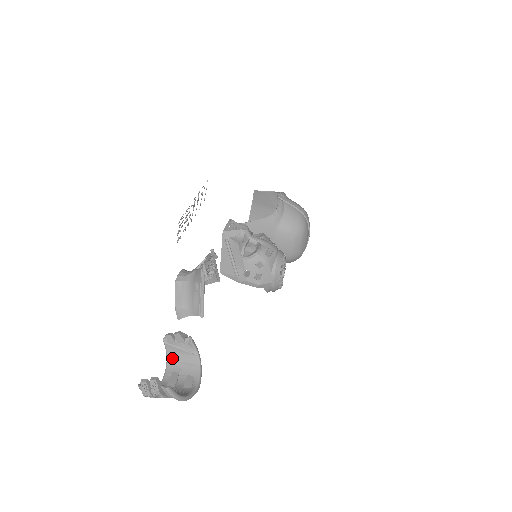
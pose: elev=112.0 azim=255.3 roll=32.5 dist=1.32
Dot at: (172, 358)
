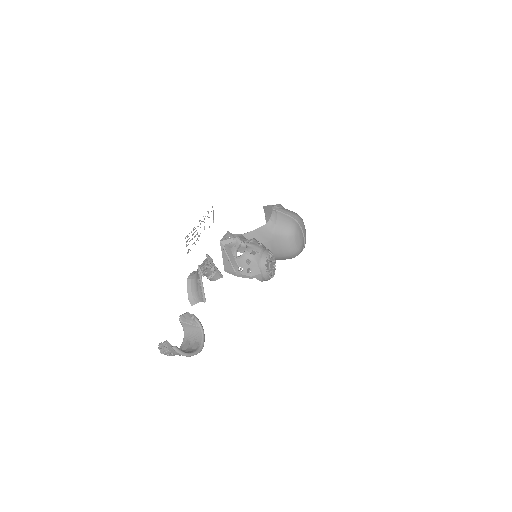
Dot at: (186, 331)
